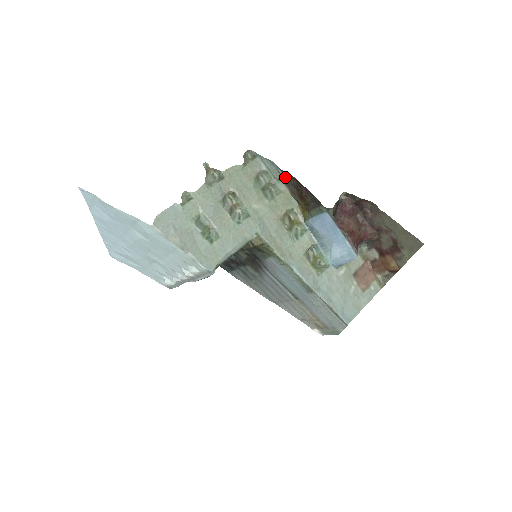
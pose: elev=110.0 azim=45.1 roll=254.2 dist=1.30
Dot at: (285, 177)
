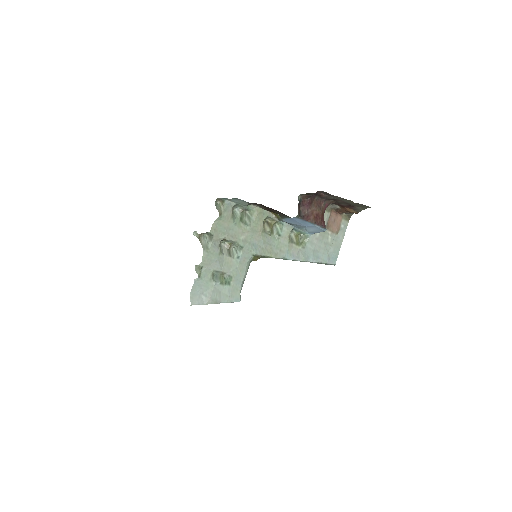
Dot at: (252, 203)
